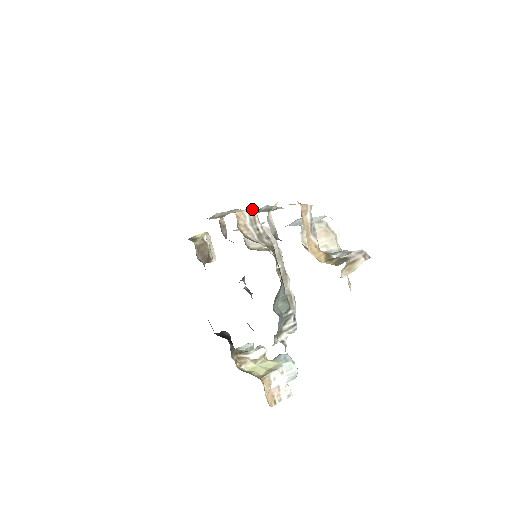
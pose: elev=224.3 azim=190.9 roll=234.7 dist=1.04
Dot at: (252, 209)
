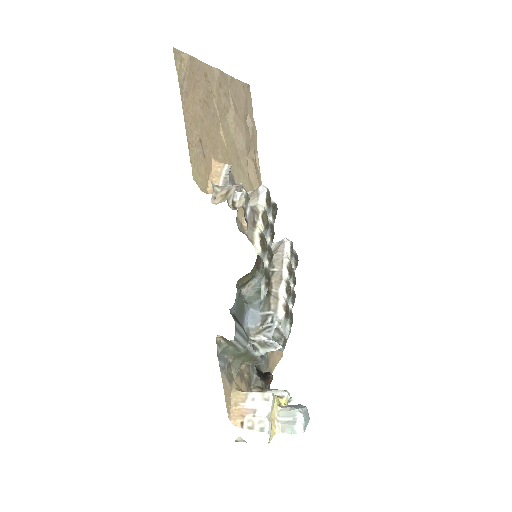
Dot at: occluded
